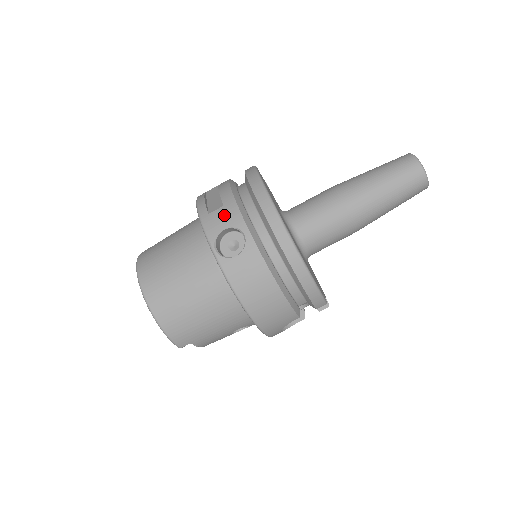
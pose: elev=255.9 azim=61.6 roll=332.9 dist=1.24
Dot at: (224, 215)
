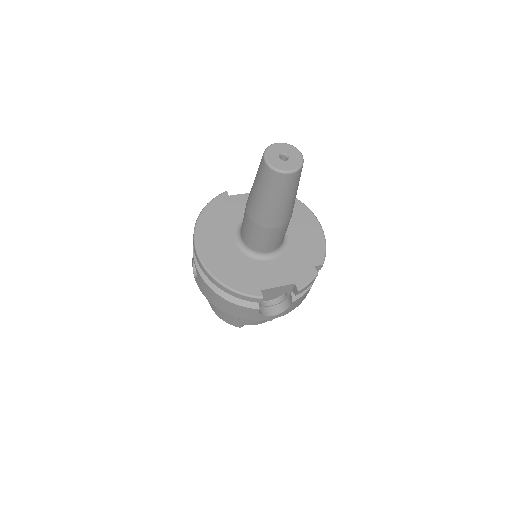
Dot at: occluded
